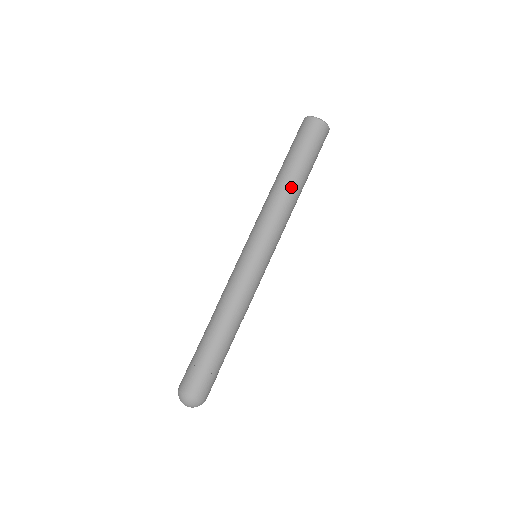
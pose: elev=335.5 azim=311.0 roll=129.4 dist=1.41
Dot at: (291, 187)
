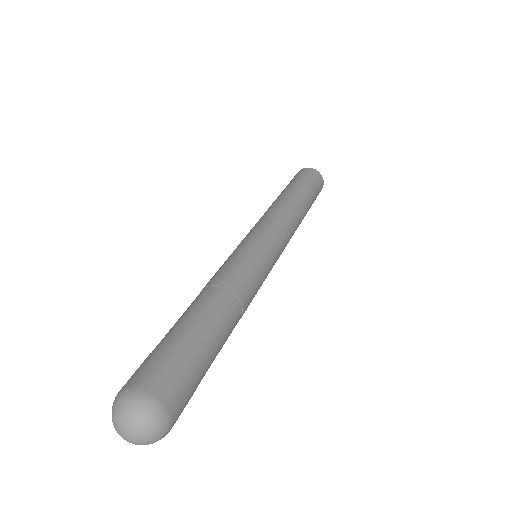
Dot at: (298, 203)
